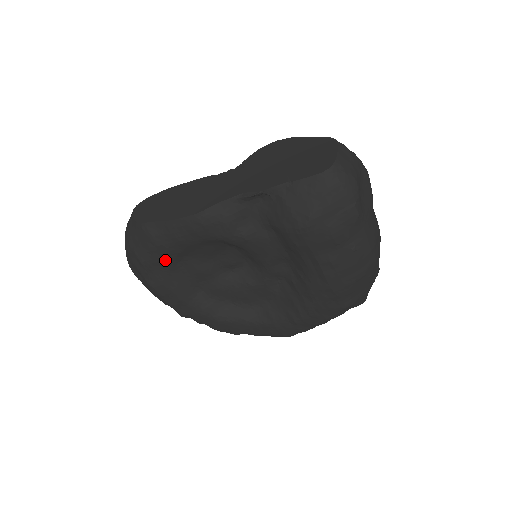
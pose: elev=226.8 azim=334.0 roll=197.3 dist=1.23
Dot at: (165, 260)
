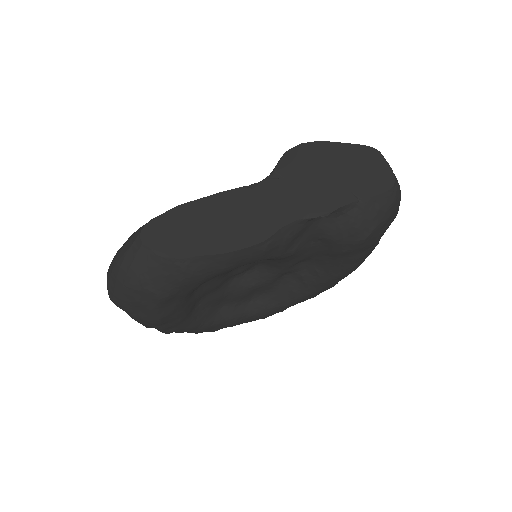
Dot at: (190, 290)
